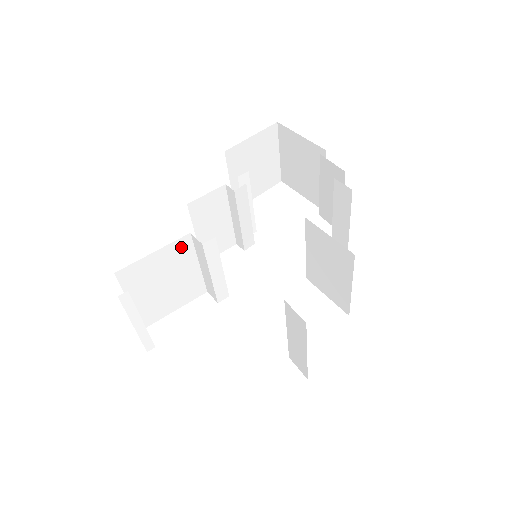
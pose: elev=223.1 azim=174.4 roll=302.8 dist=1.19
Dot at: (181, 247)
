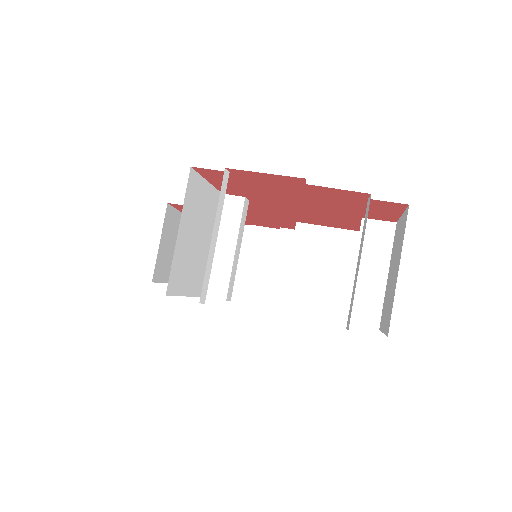
Dot at: (215, 203)
